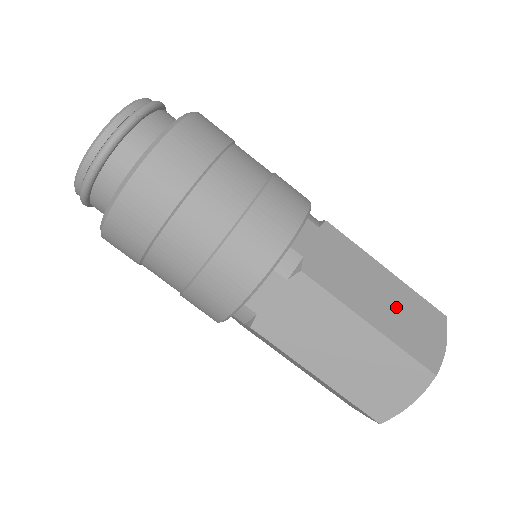
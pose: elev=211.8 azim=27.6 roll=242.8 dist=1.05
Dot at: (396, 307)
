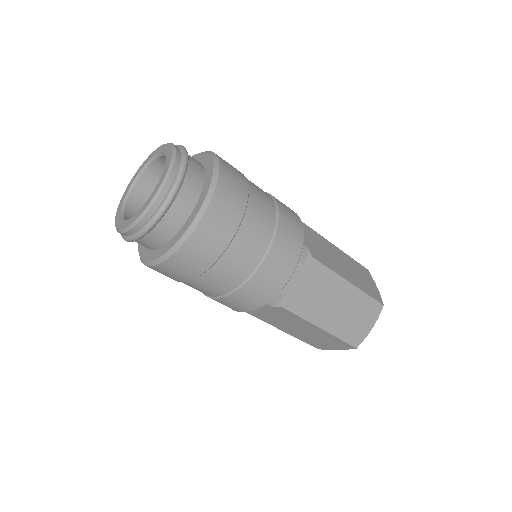
Dot at: (346, 311)
